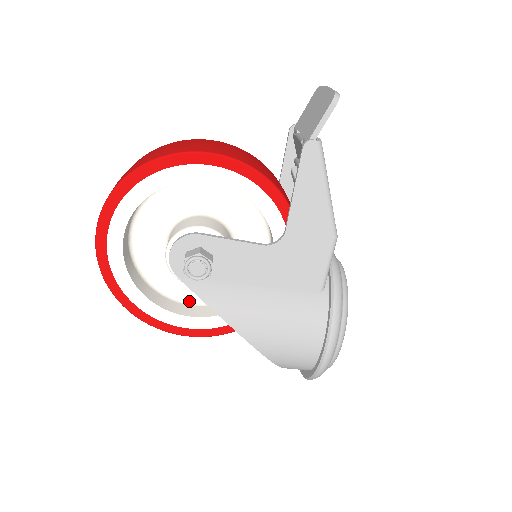
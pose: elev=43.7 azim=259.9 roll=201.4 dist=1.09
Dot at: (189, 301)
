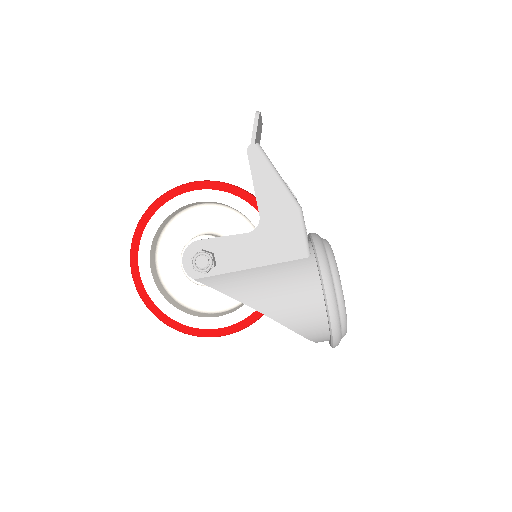
Dot at: (217, 311)
